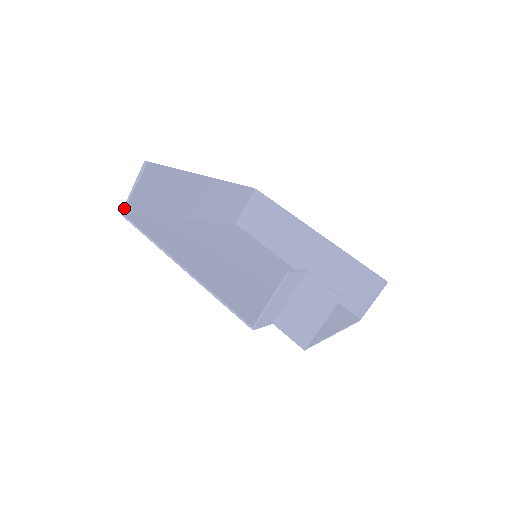
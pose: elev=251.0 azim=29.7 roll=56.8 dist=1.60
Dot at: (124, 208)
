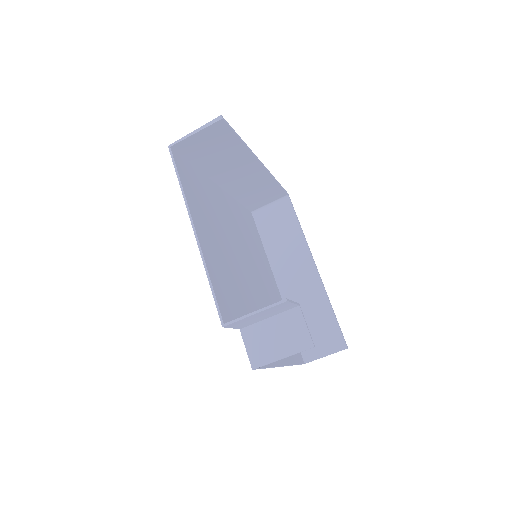
Dot at: (175, 143)
